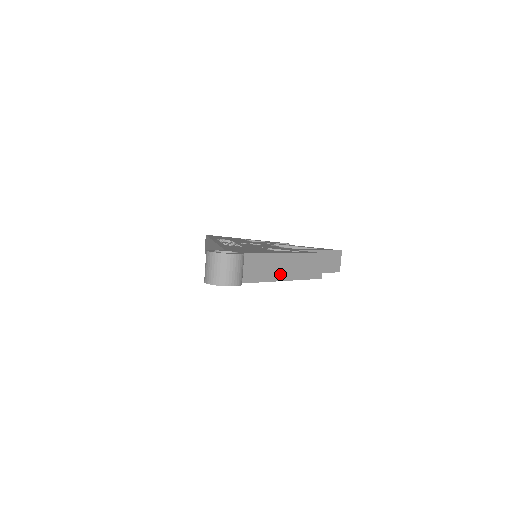
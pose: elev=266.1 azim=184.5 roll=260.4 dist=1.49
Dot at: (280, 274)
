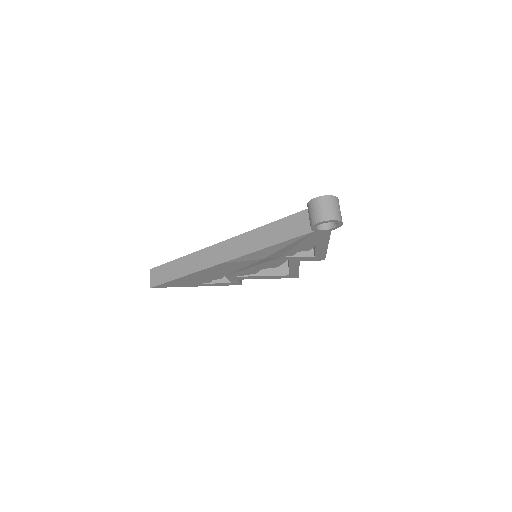
Dot at: occluded
